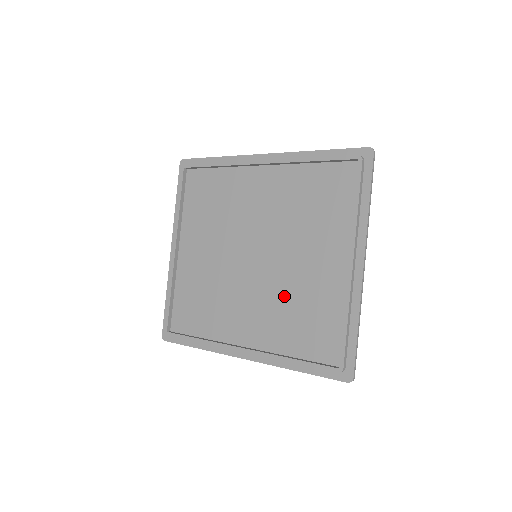
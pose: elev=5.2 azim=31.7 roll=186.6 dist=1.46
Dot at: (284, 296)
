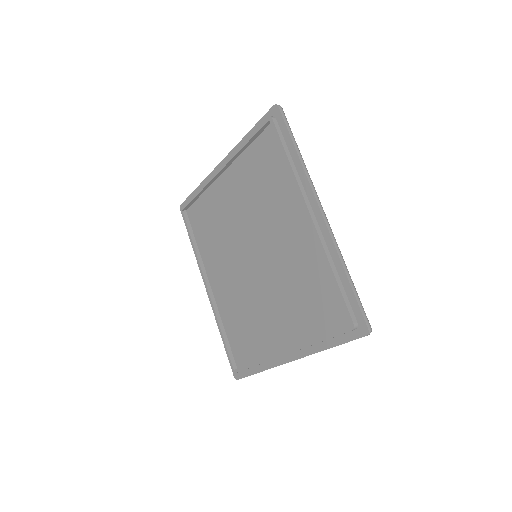
Dot at: (246, 302)
